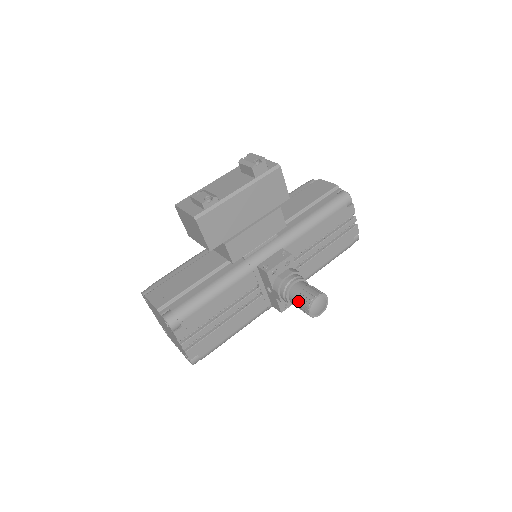
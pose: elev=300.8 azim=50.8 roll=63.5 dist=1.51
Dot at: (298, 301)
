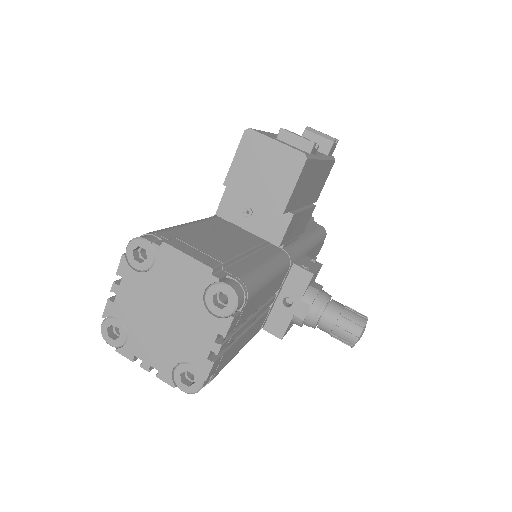
Dot at: (343, 321)
